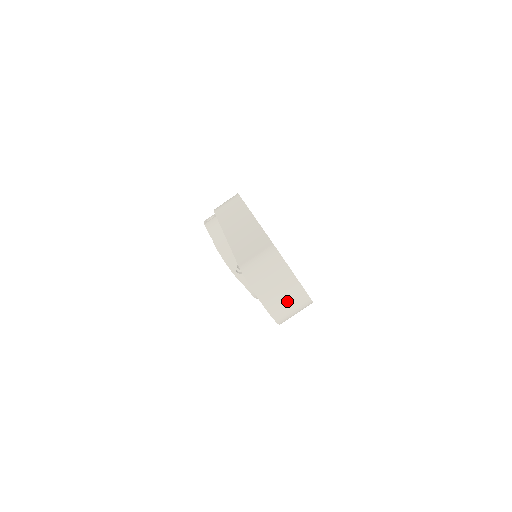
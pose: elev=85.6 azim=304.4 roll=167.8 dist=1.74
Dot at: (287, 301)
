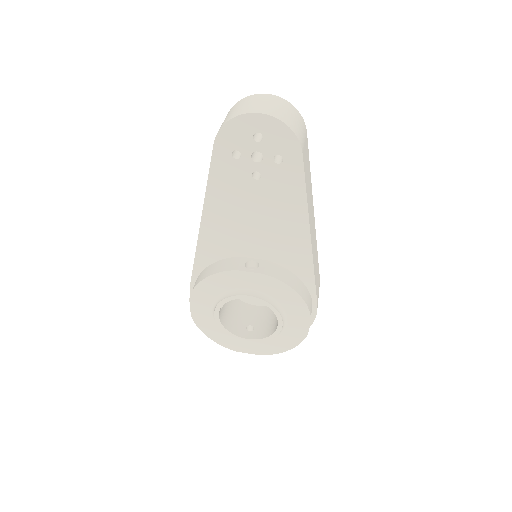
Dot at: (274, 105)
